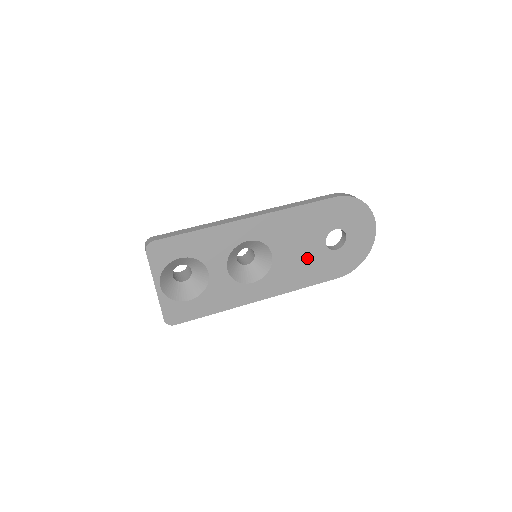
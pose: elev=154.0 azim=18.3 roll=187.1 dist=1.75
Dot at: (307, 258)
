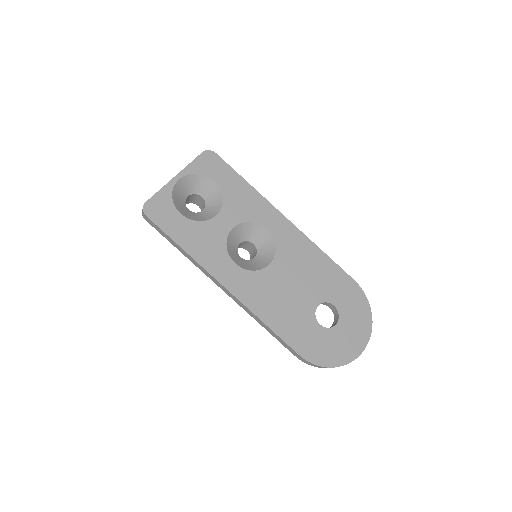
Dot at: (292, 300)
